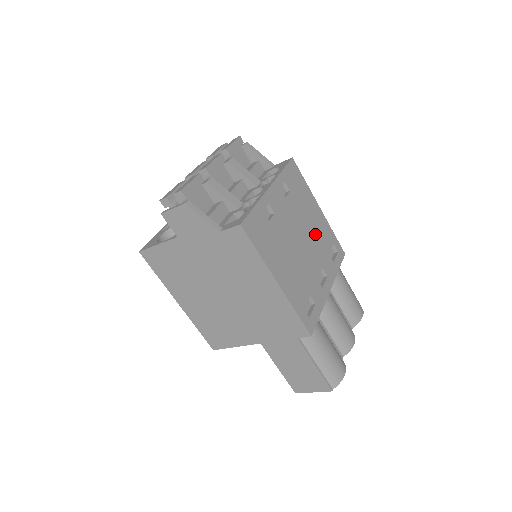
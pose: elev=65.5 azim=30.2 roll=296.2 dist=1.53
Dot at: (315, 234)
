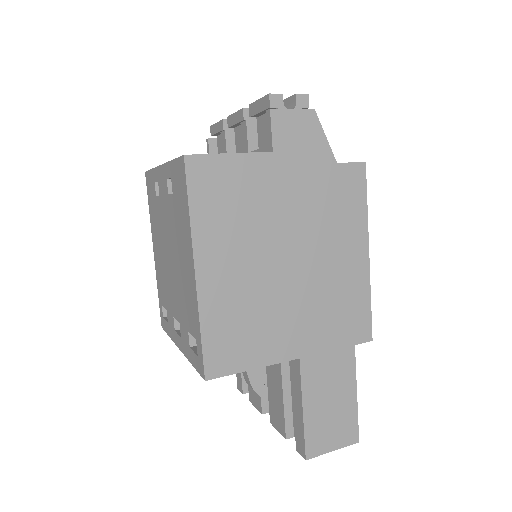
Dot at: occluded
